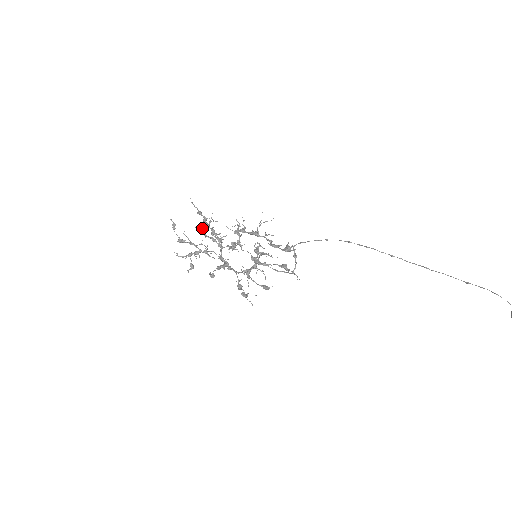
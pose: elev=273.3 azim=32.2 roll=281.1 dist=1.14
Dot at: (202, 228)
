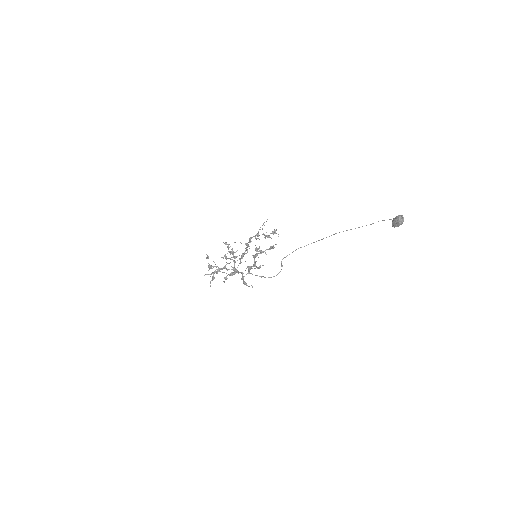
Dot at: (225, 255)
